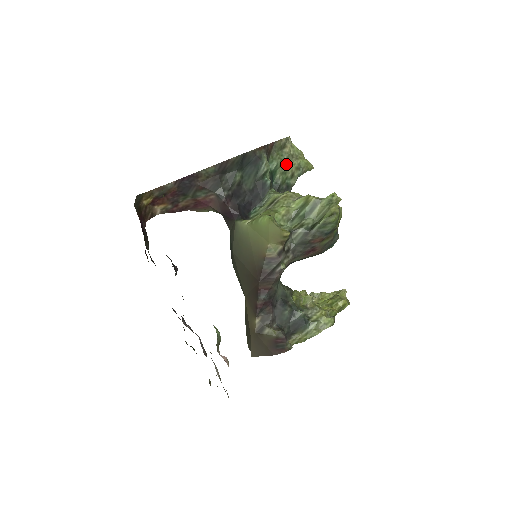
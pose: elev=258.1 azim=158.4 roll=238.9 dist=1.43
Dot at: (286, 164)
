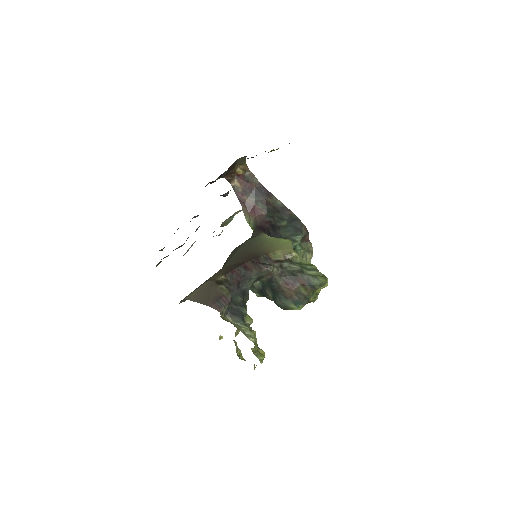
Dot at: occluded
